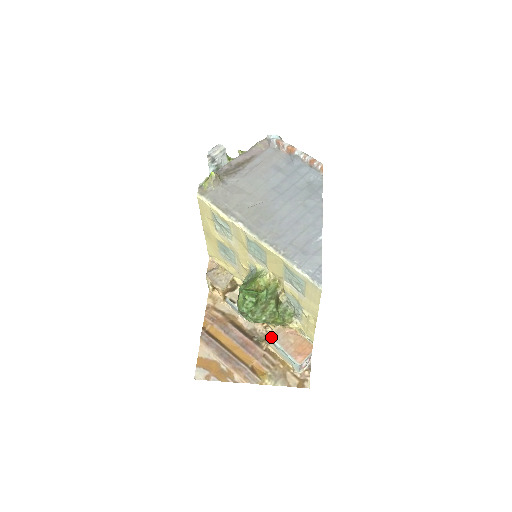
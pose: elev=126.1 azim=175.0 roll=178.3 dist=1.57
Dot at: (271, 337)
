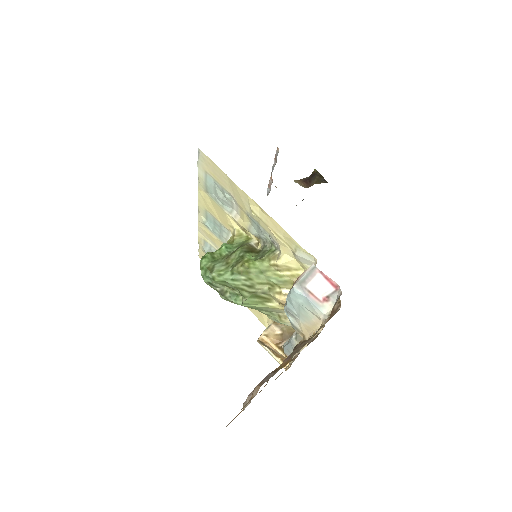
Dot at: (285, 310)
